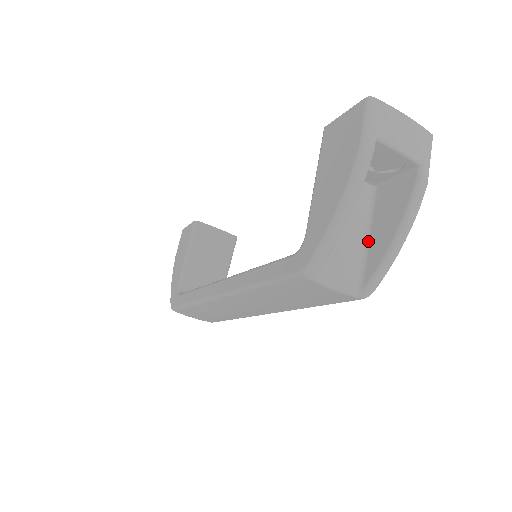
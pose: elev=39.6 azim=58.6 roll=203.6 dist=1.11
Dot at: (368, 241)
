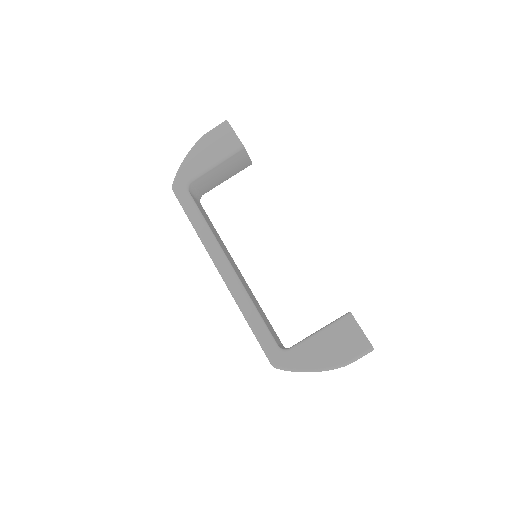
Dot at: occluded
